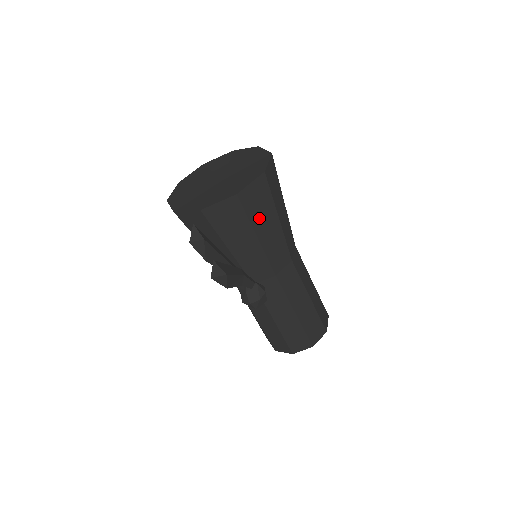
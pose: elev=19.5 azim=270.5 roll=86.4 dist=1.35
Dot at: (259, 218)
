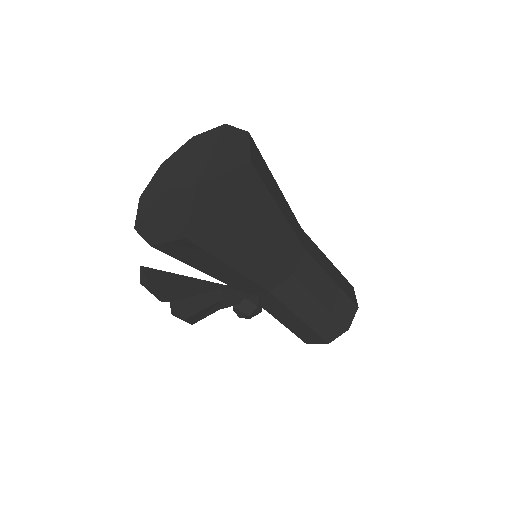
Dot at: (230, 250)
